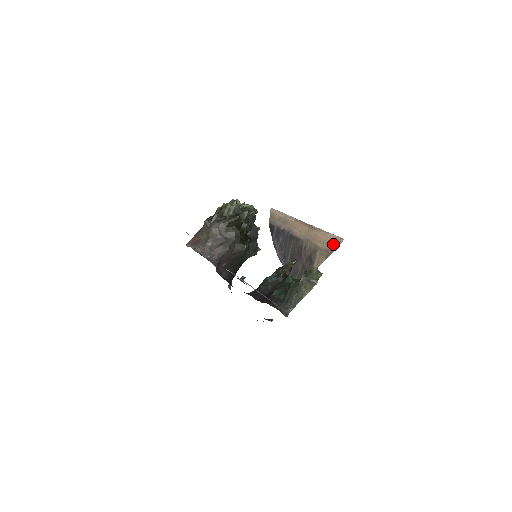
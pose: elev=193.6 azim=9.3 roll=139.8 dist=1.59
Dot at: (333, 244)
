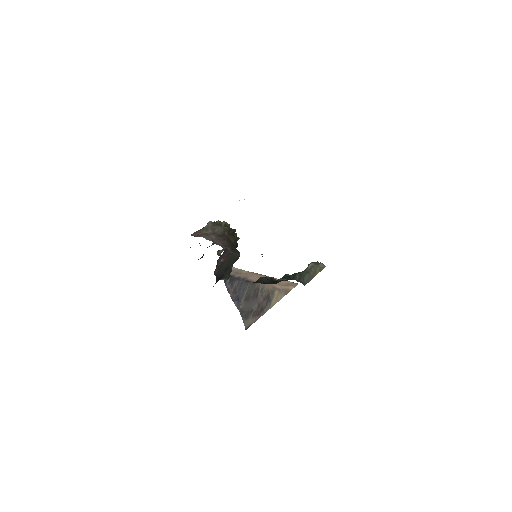
Dot at: (290, 285)
